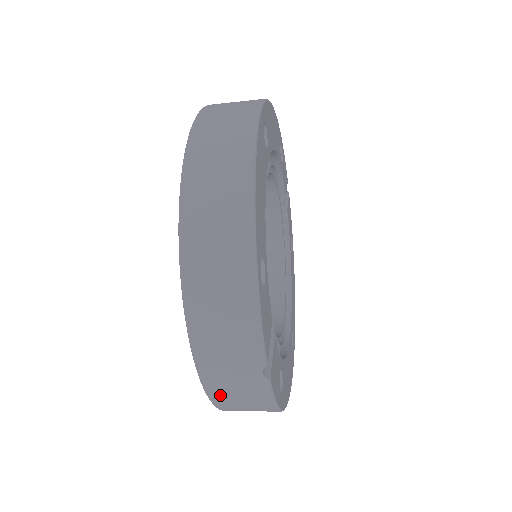
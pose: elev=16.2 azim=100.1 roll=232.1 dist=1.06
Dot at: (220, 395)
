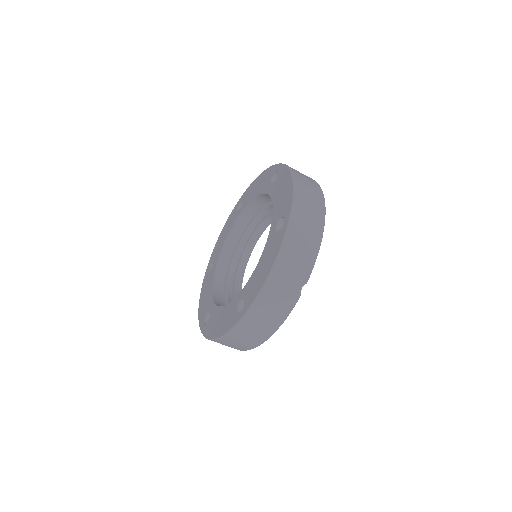
Dot at: (266, 297)
